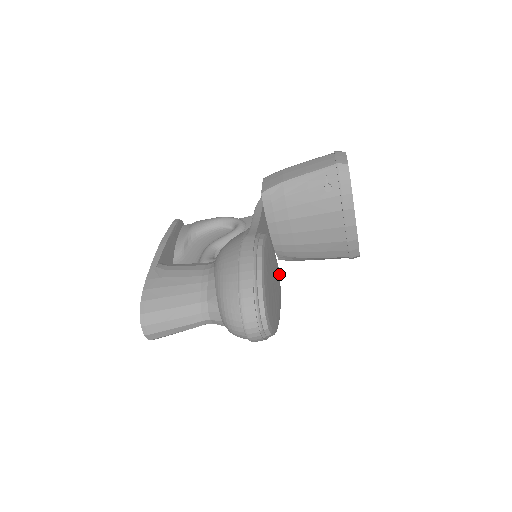
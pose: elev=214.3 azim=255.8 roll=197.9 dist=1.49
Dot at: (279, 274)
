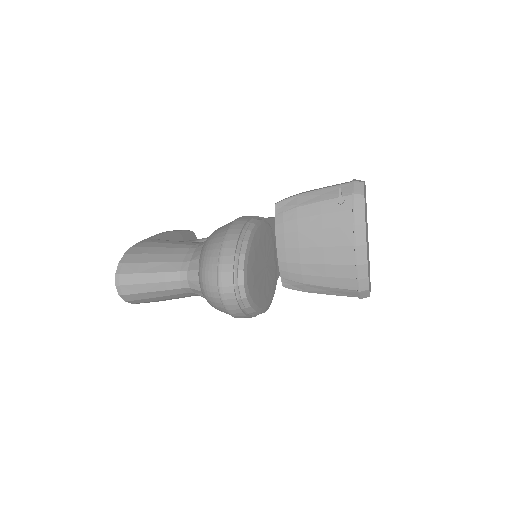
Dot at: (276, 280)
